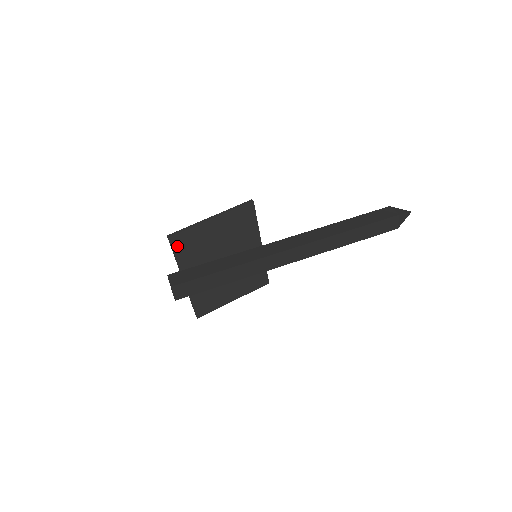
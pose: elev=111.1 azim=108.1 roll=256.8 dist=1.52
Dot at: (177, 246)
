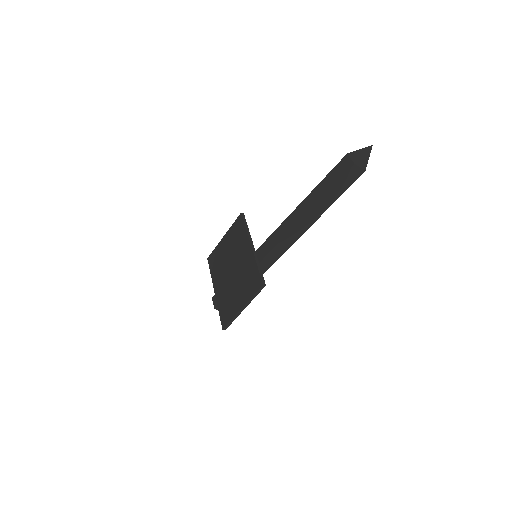
Dot at: occluded
